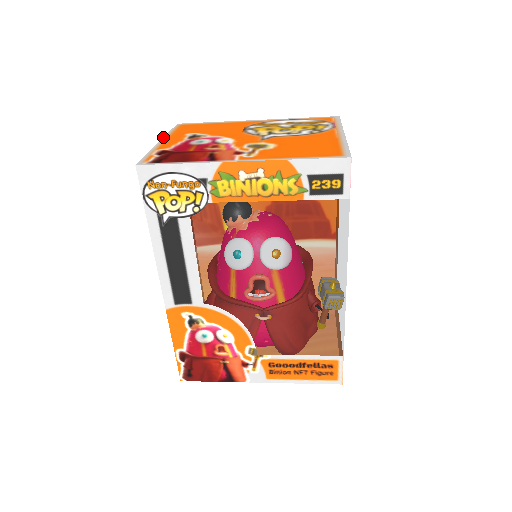
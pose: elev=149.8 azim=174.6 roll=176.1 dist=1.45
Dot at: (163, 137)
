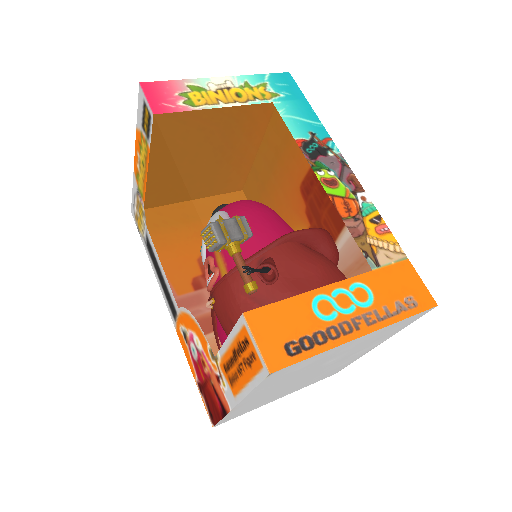
Dot at: occluded
